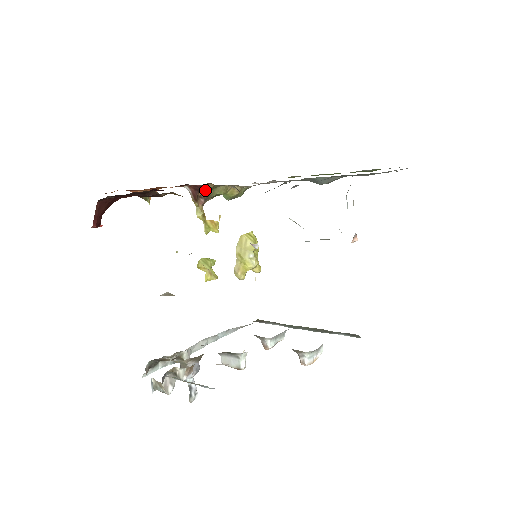
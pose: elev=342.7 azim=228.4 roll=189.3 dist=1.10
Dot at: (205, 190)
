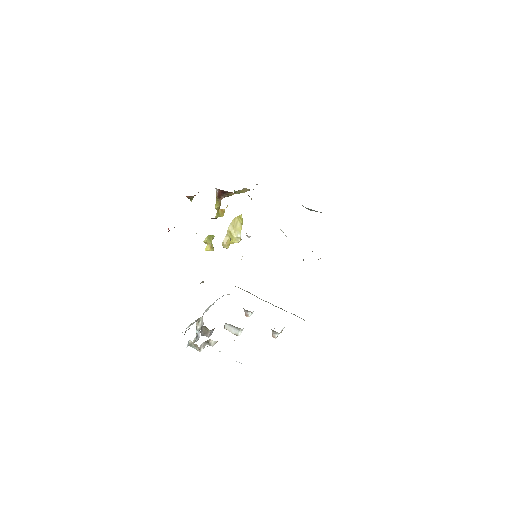
Dot at: (229, 194)
